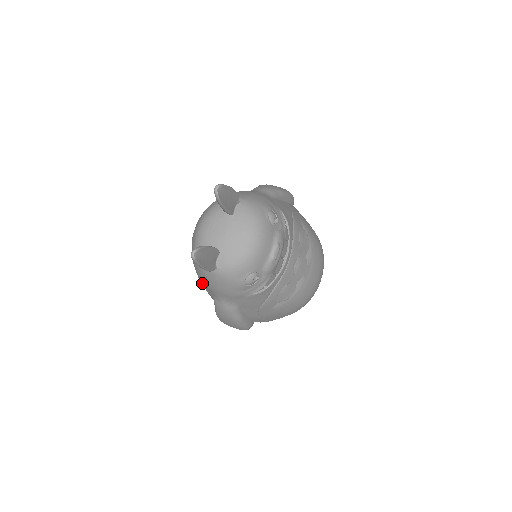
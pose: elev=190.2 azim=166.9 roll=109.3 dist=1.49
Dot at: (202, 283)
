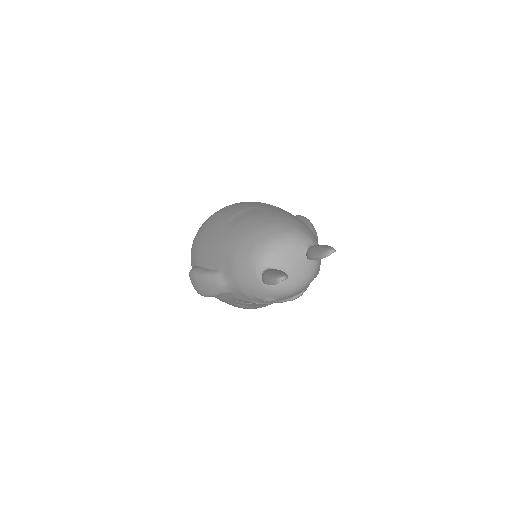
Dot at: (226, 259)
